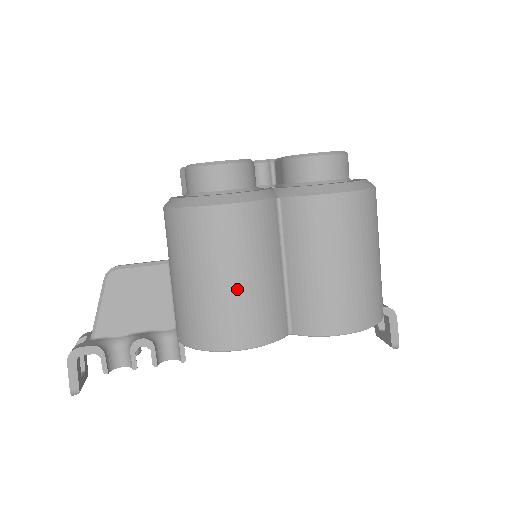
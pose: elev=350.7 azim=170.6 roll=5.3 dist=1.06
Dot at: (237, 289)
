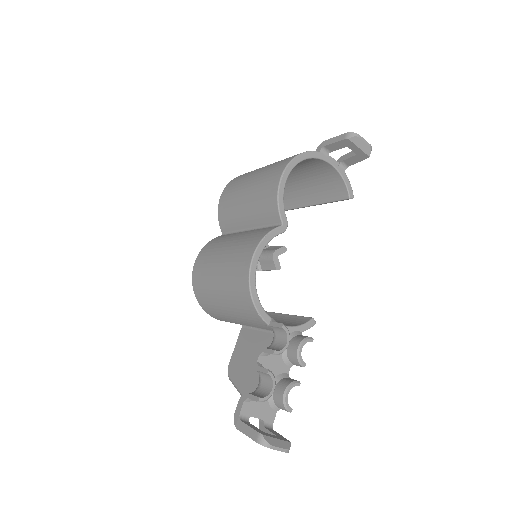
Dot at: (225, 259)
